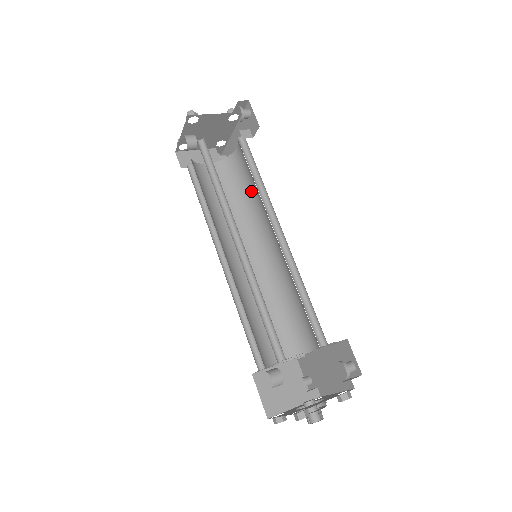
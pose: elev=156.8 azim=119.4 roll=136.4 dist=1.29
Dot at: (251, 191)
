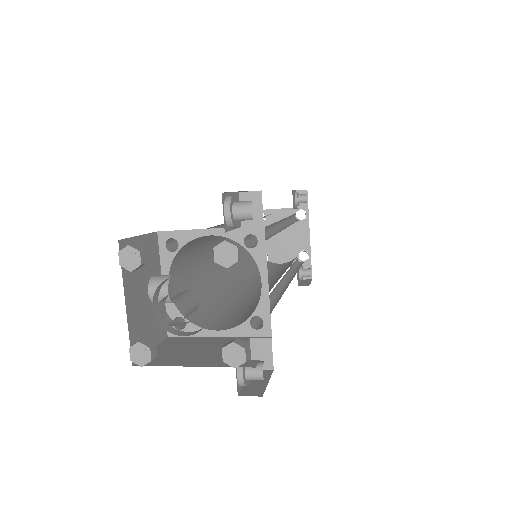
Dot at: occluded
